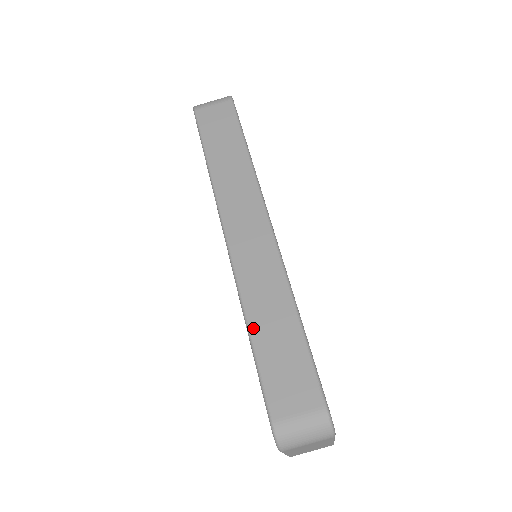
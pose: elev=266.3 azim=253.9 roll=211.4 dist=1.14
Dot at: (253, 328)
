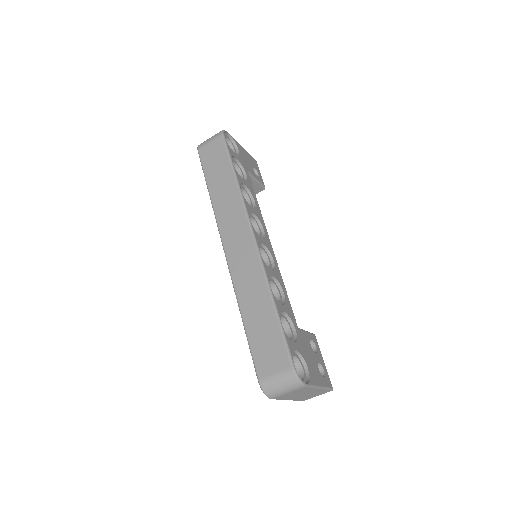
Dot at: (244, 316)
